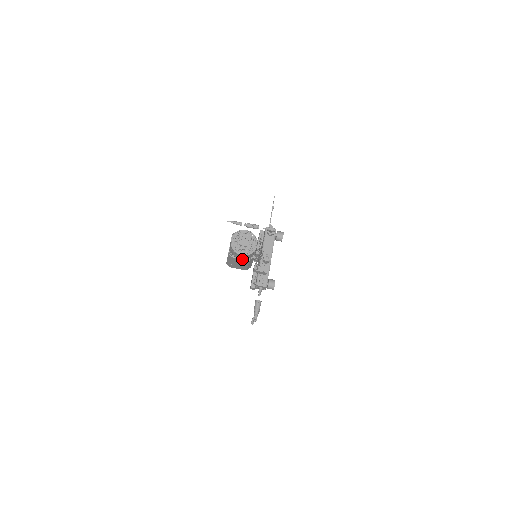
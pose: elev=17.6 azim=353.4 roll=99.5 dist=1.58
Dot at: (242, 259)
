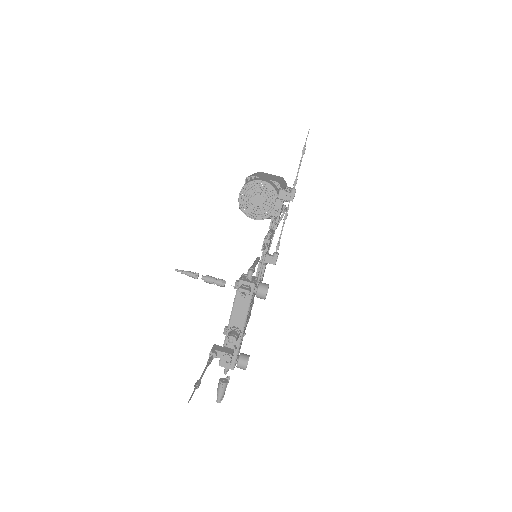
Dot at: occluded
